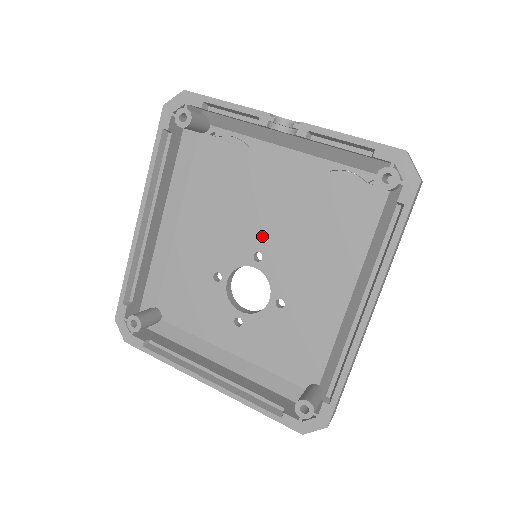
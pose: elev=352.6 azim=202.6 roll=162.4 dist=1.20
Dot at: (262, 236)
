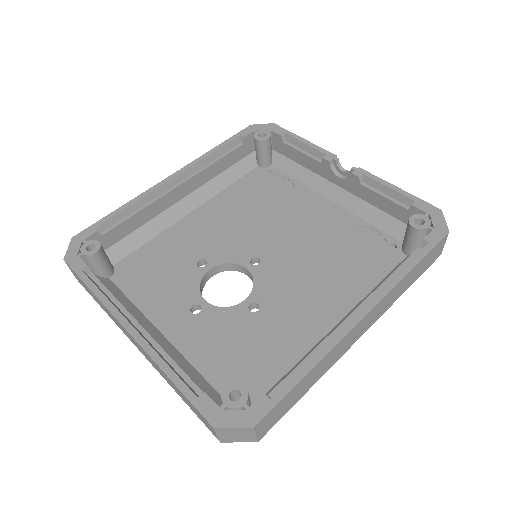
Dot at: (270, 247)
